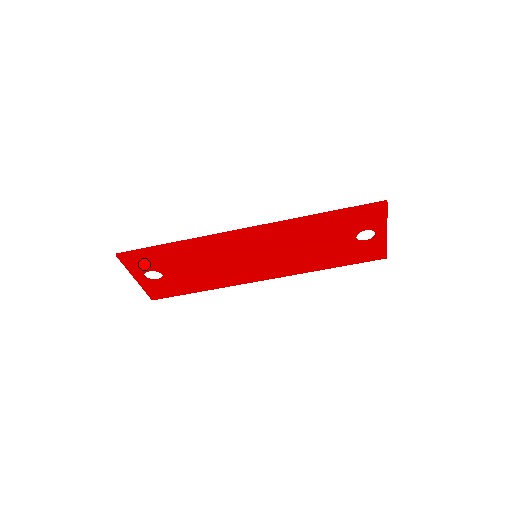
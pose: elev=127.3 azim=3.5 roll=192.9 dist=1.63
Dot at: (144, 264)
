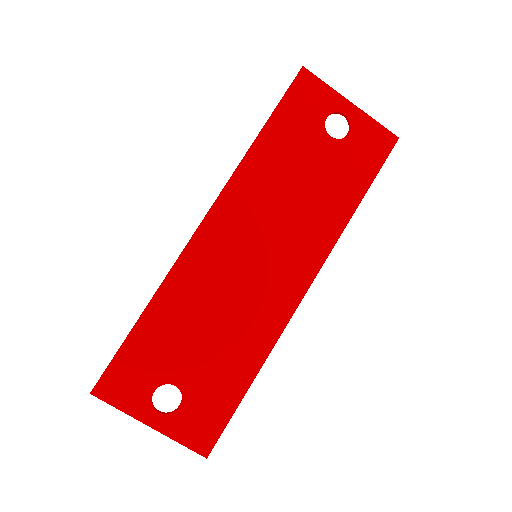
Dot at: (137, 382)
